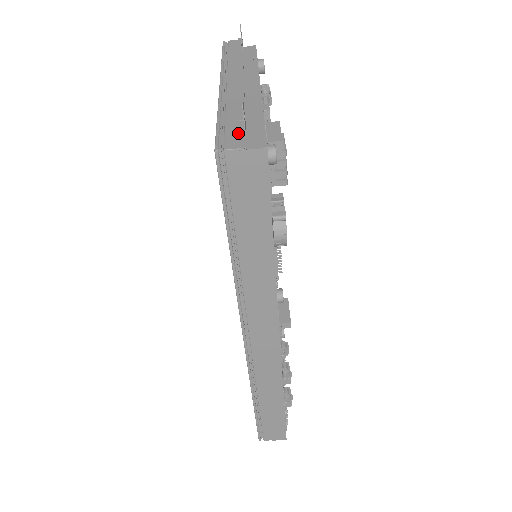
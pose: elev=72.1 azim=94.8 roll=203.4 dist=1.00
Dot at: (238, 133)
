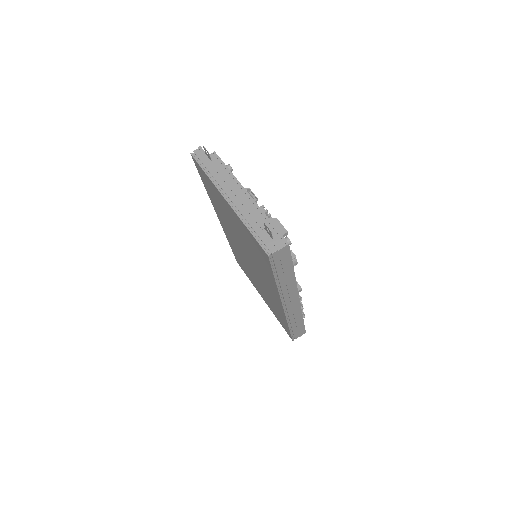
Dot at: (269, 239)
